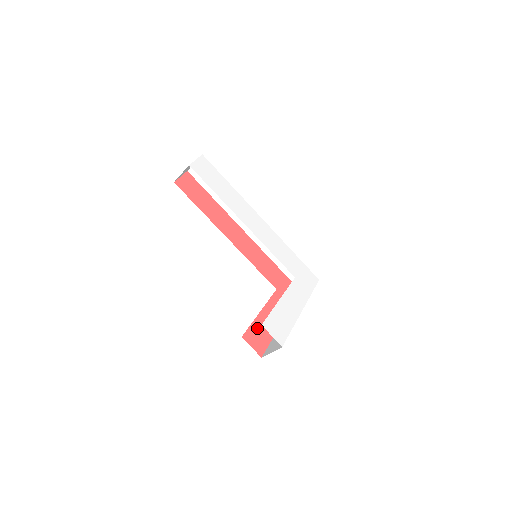
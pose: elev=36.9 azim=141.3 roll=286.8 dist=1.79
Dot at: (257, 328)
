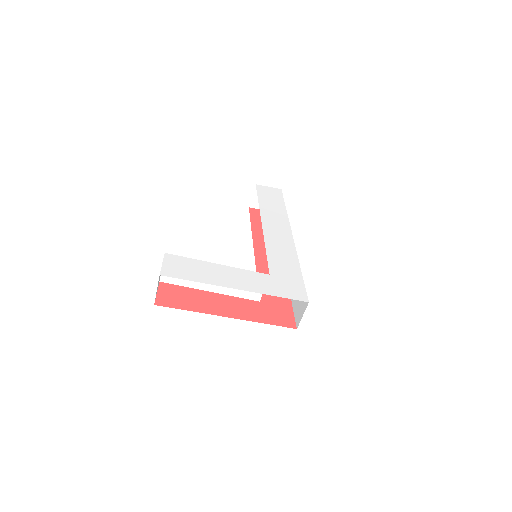
Dot at: (186, 293)
